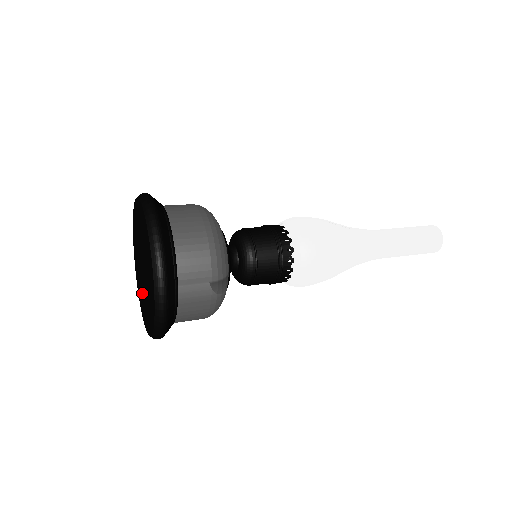
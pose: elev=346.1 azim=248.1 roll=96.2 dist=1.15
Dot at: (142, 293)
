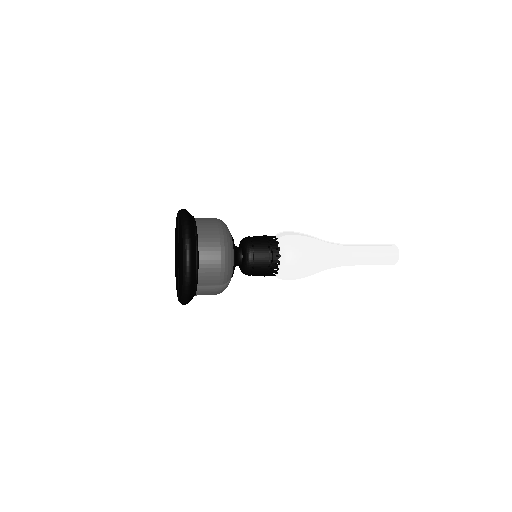
Dot at: occluded
